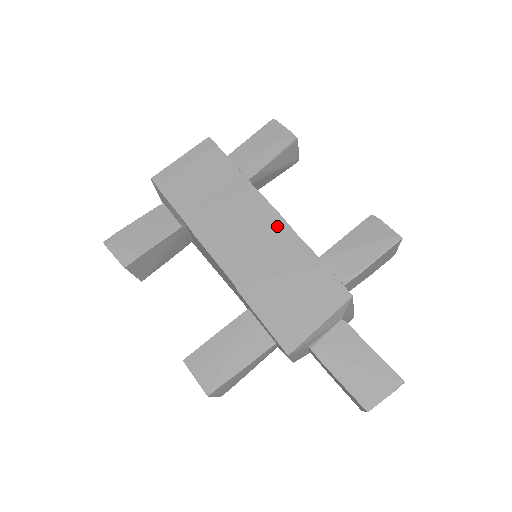
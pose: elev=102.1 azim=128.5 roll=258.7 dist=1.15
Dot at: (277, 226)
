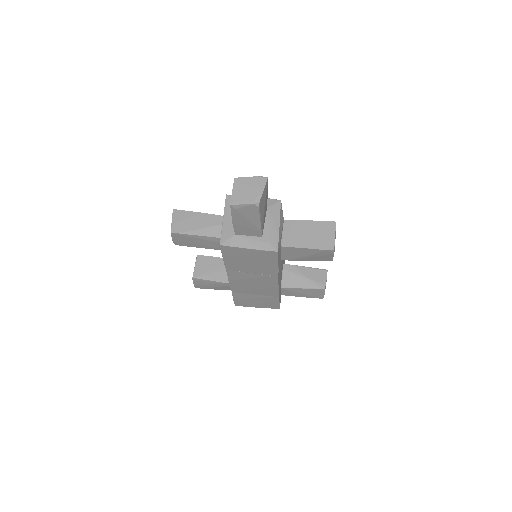
Dot at: occluded
